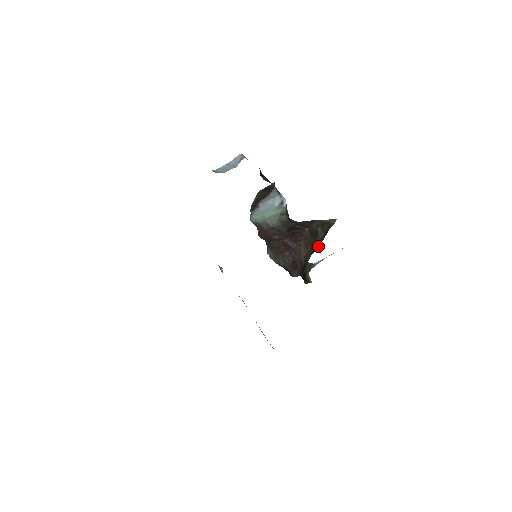
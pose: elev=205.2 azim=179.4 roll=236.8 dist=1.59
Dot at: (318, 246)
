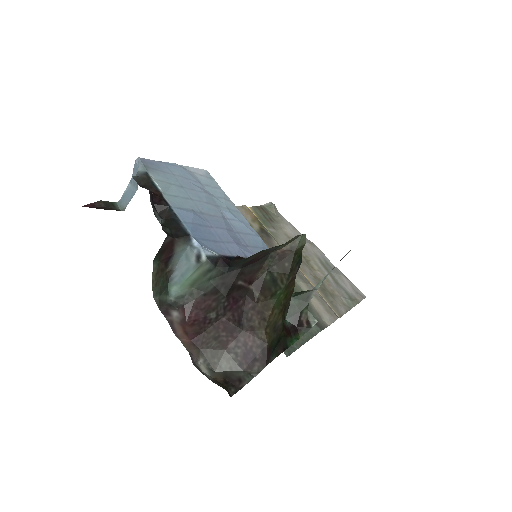
Dot at: (293, 286)
